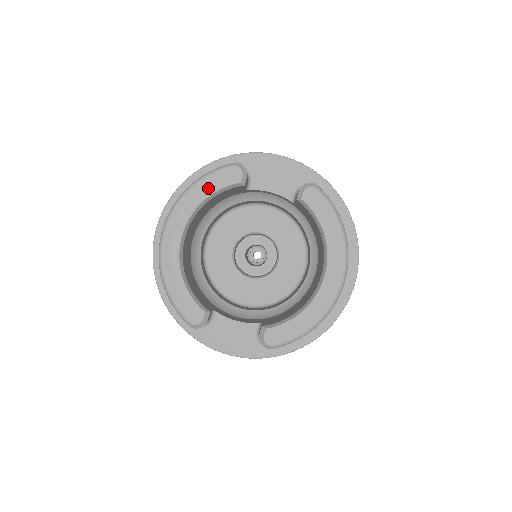
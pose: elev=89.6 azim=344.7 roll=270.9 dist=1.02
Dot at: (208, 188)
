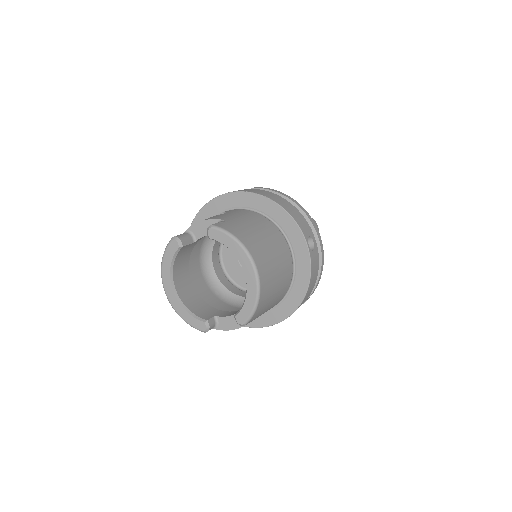
Dot at: (168, 259)
